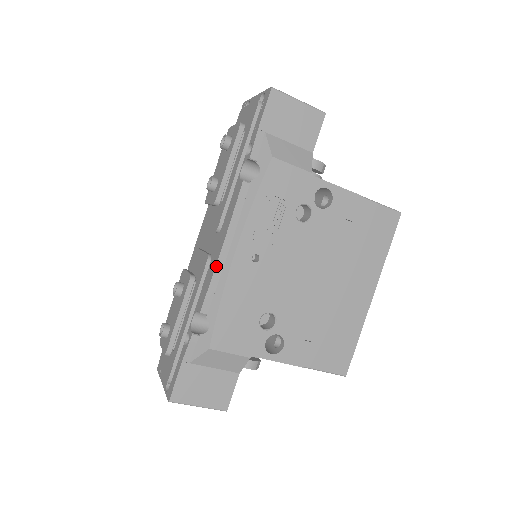
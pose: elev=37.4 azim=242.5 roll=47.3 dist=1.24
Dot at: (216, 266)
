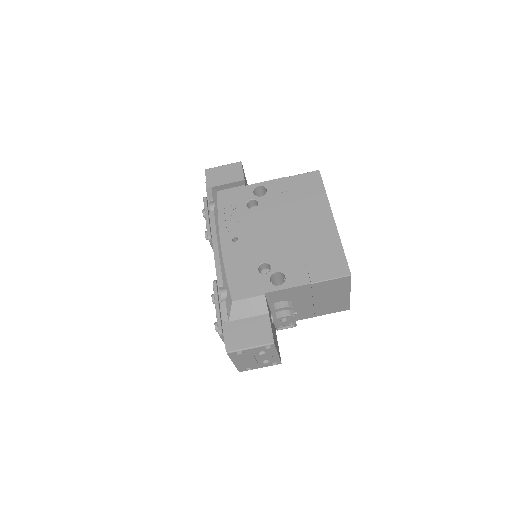
Dot at: (214, 257)
